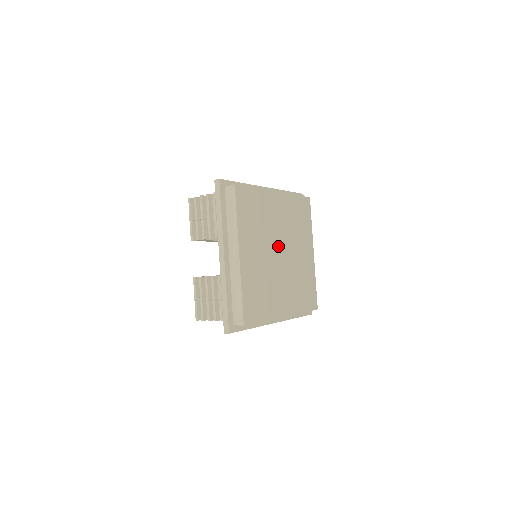
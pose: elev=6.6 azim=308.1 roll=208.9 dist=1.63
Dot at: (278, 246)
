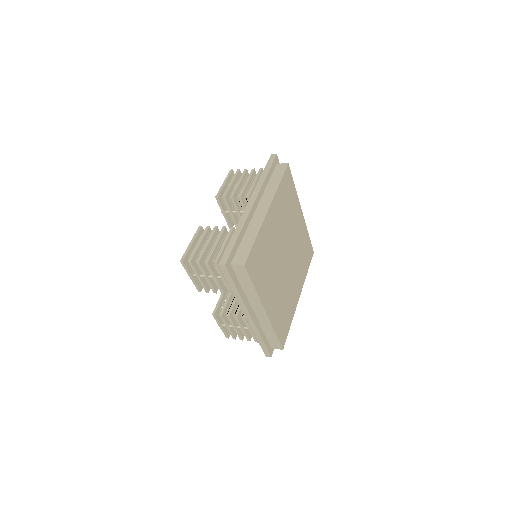
Dot at: (282, 255)
